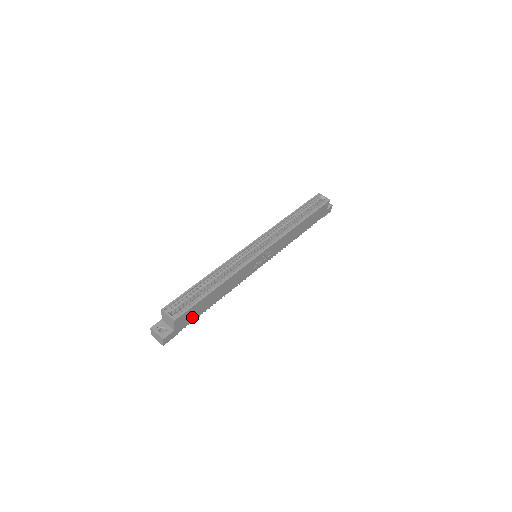
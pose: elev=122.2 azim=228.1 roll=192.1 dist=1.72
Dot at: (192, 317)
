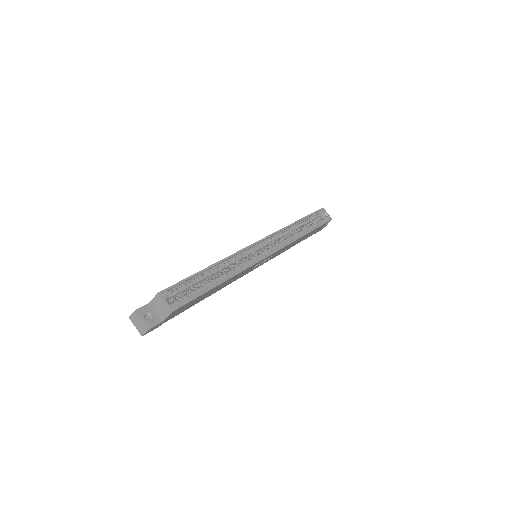
Dot at: (183, 309)
